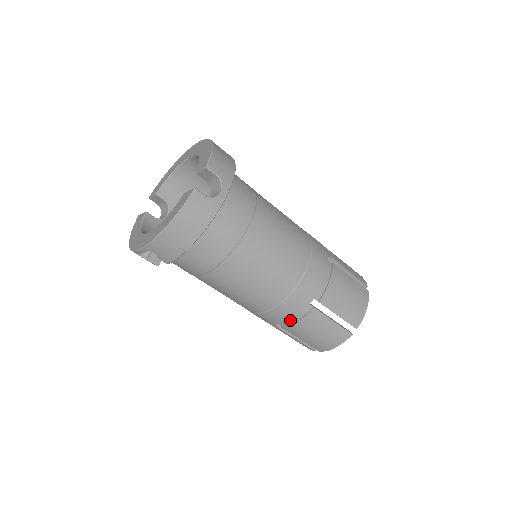
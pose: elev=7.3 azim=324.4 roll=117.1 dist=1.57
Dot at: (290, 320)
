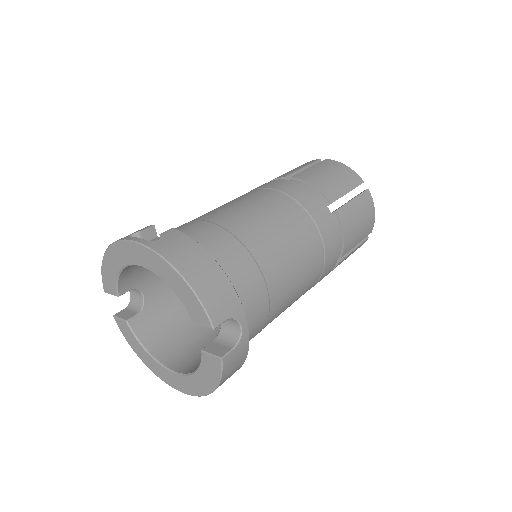
Dot at: occluded
